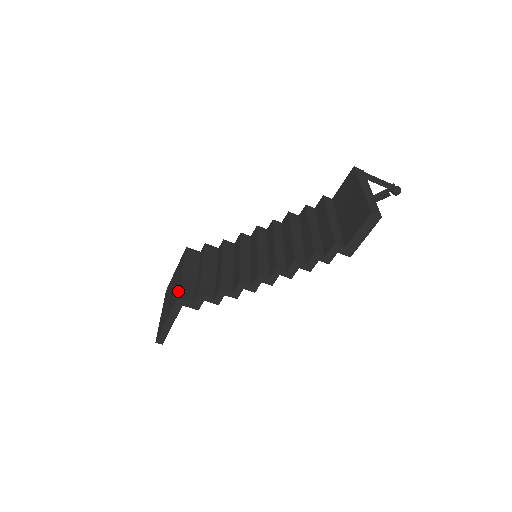
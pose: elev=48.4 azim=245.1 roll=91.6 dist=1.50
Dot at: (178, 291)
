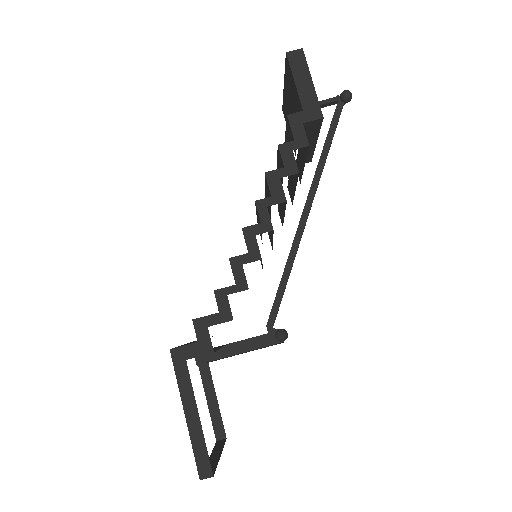
Dot at: occluded
